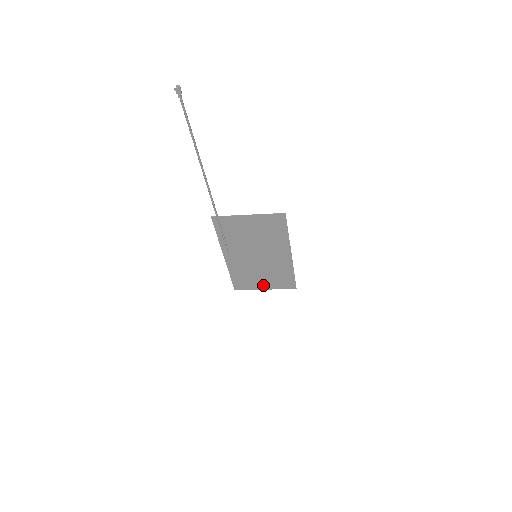
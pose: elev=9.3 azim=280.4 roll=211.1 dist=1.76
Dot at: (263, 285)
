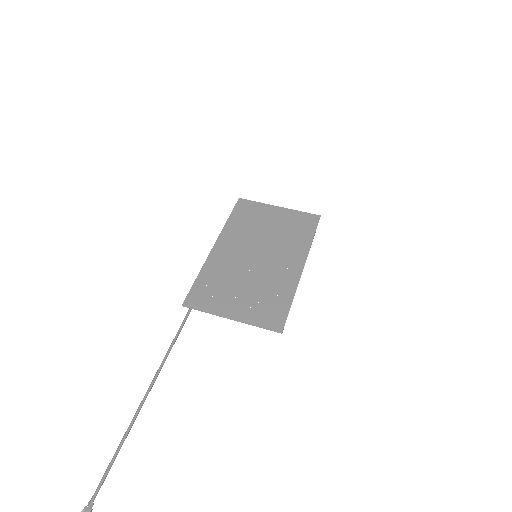
Dot at: (275, 213)
